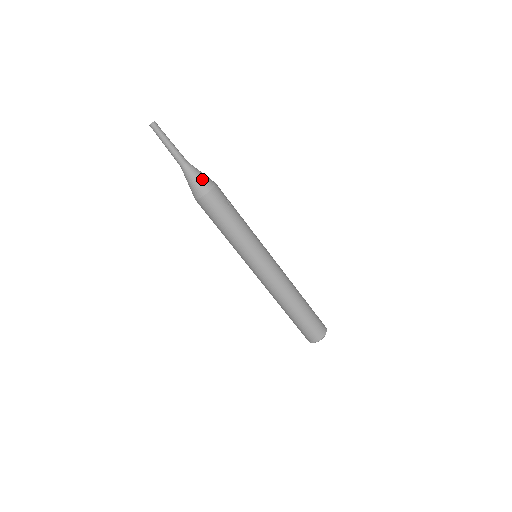
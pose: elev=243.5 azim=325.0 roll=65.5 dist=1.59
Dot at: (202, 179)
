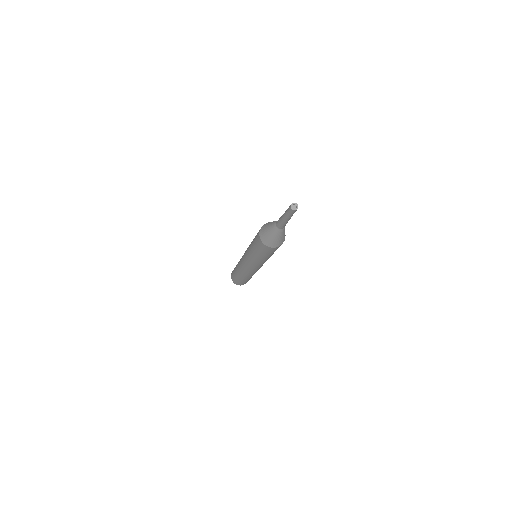
Dot at: occluded
